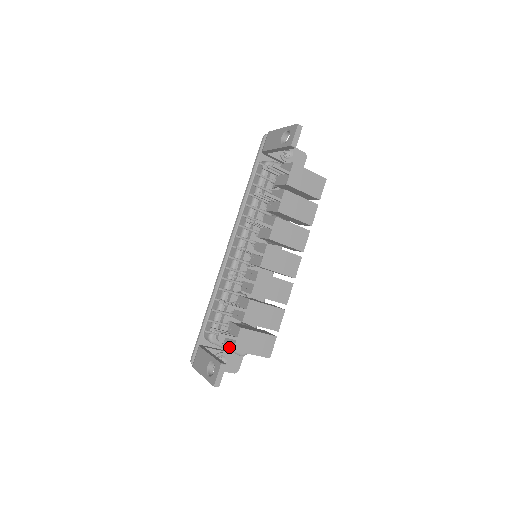
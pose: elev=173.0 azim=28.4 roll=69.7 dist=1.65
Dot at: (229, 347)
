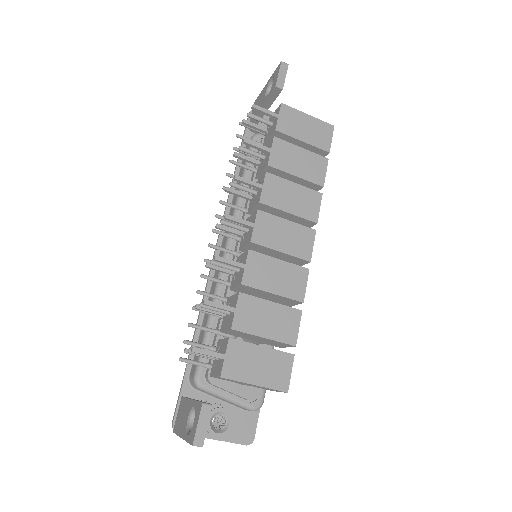
Dot at: (215, 376)
